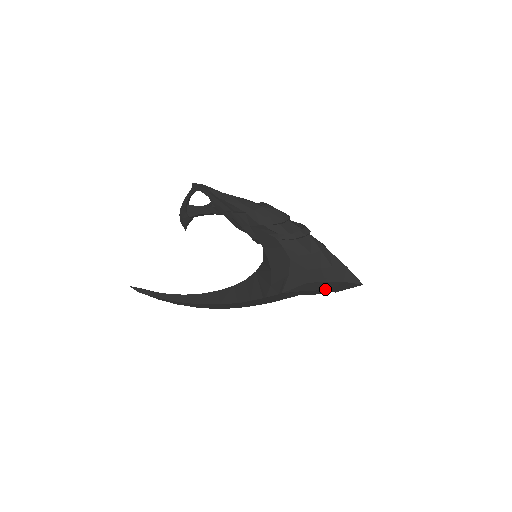
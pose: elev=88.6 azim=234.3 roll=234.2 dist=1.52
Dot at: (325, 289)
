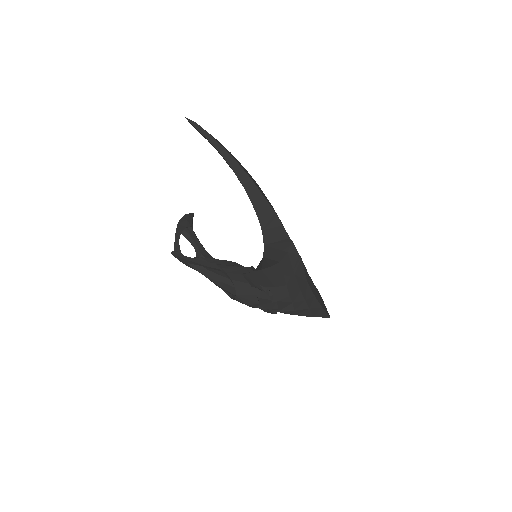
Dot at: occluded
